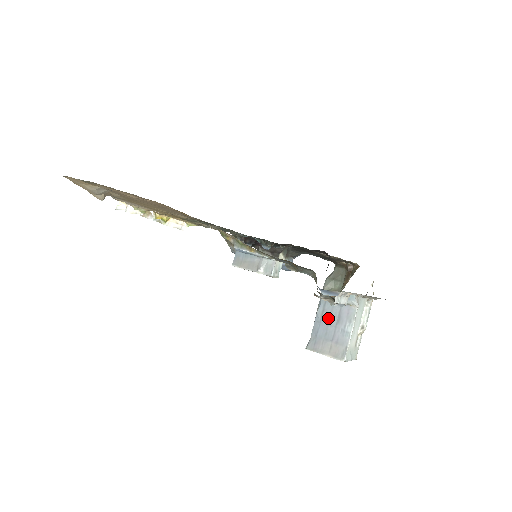
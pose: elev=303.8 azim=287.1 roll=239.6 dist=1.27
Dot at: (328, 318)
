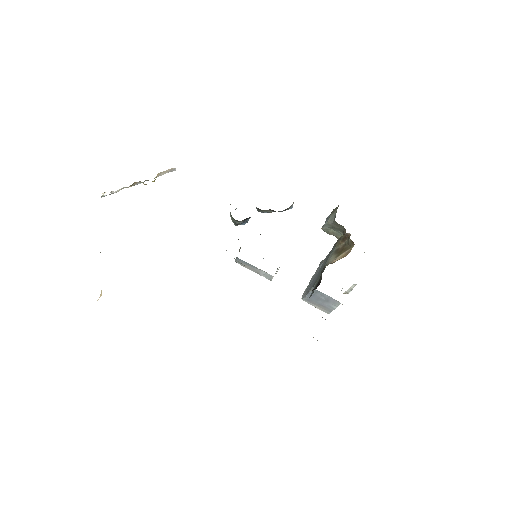
Dot at: (319, 297)
